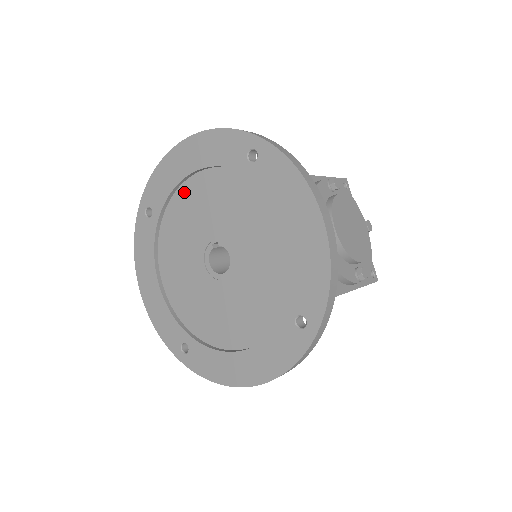
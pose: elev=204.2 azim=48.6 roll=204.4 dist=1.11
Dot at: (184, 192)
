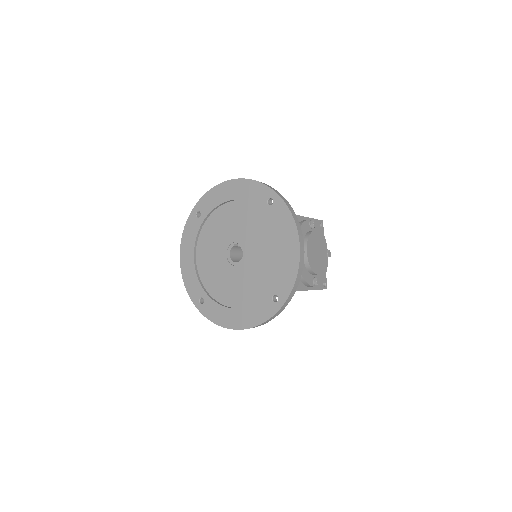
Dot at: (224, 209)
